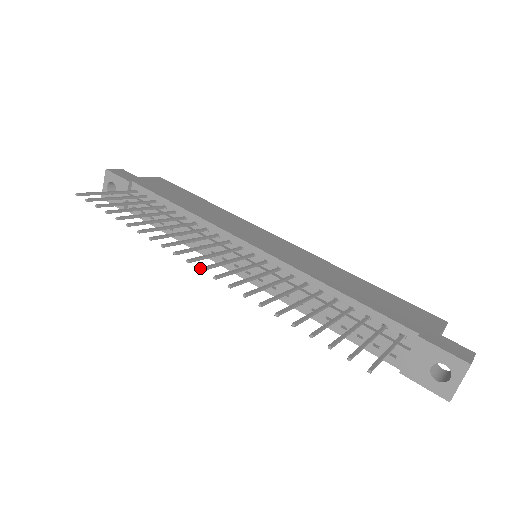
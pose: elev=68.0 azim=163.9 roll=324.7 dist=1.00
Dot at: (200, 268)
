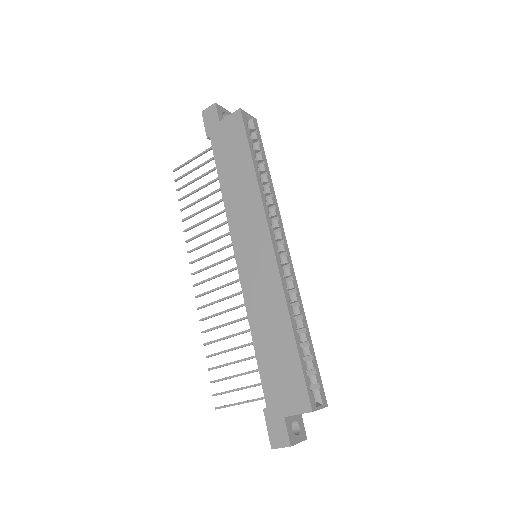
Dot at: (193, 285)
